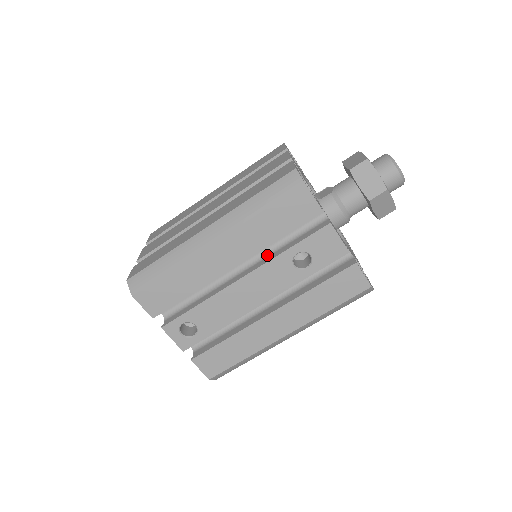
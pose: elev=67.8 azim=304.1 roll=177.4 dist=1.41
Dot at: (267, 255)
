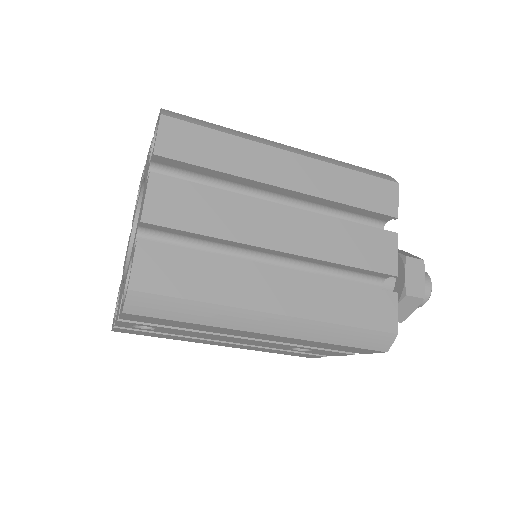
Dot at: occluded
